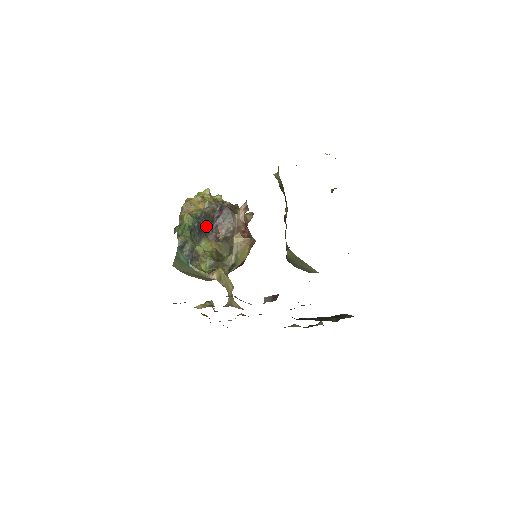
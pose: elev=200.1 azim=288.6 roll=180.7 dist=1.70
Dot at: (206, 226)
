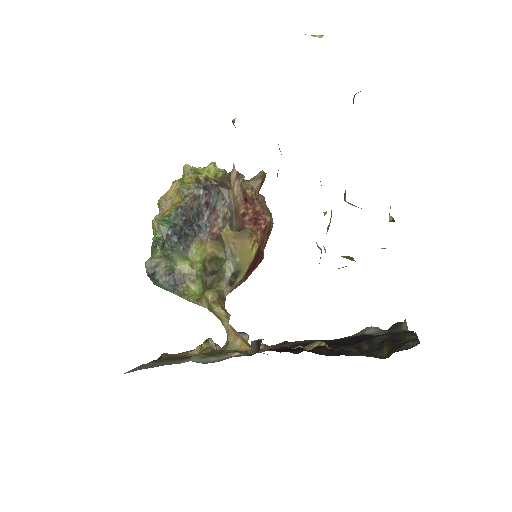
Dot at: (192, 224)
